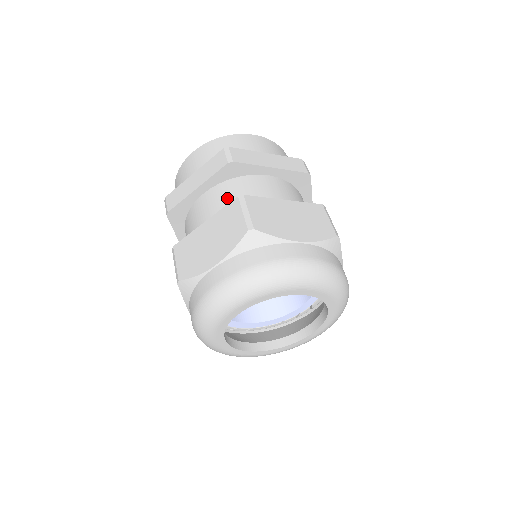
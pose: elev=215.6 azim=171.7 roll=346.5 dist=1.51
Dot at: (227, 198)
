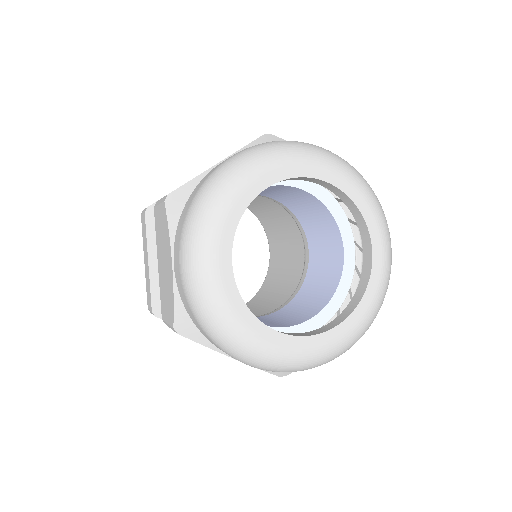
Dot at: occluded
